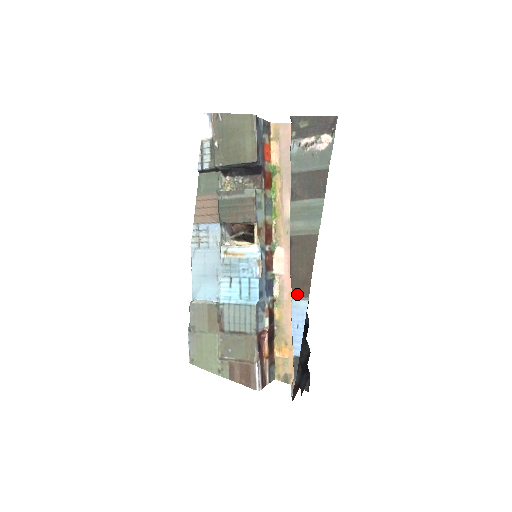
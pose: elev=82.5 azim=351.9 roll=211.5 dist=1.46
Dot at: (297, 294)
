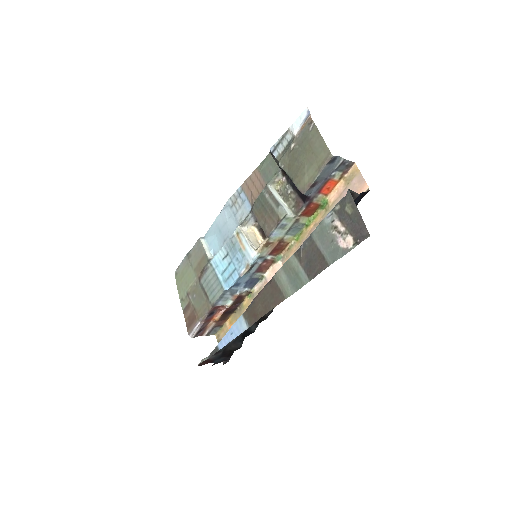
Dot at: (247, 316)
